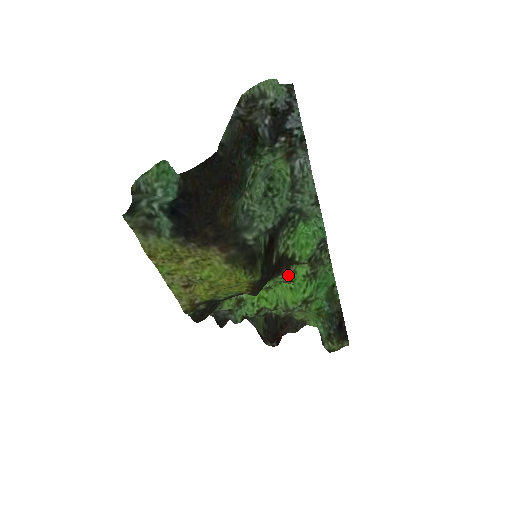
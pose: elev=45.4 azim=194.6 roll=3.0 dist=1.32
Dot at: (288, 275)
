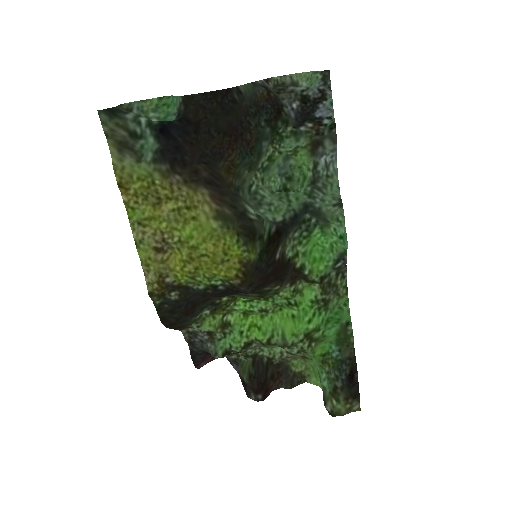
Dot at: (292, 293)
